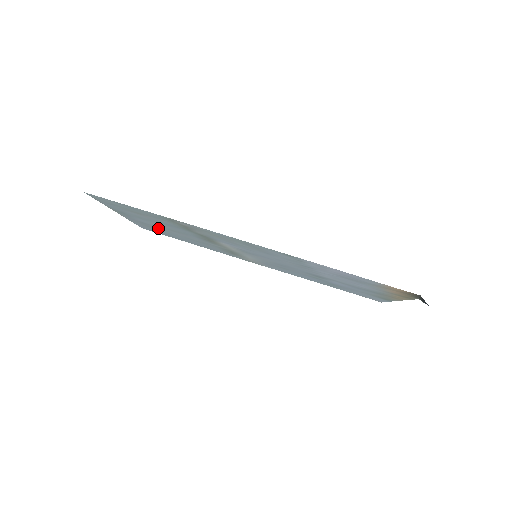
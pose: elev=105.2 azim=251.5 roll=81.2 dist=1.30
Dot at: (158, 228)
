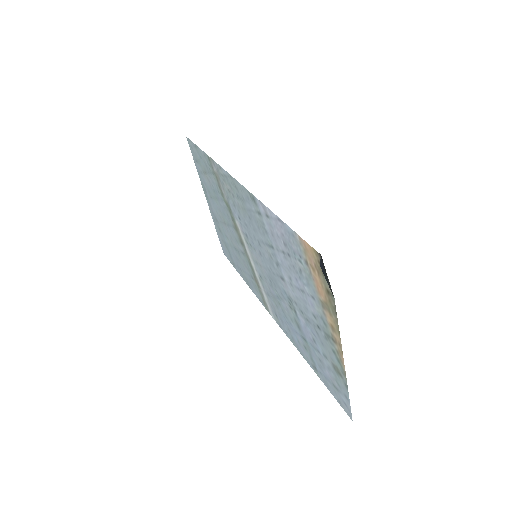
Dot at: (222, 230)
